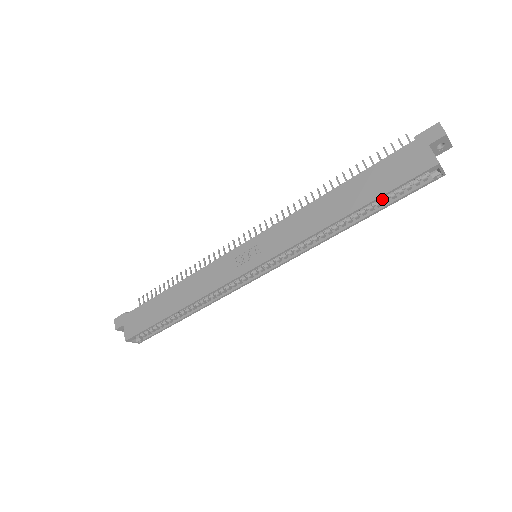
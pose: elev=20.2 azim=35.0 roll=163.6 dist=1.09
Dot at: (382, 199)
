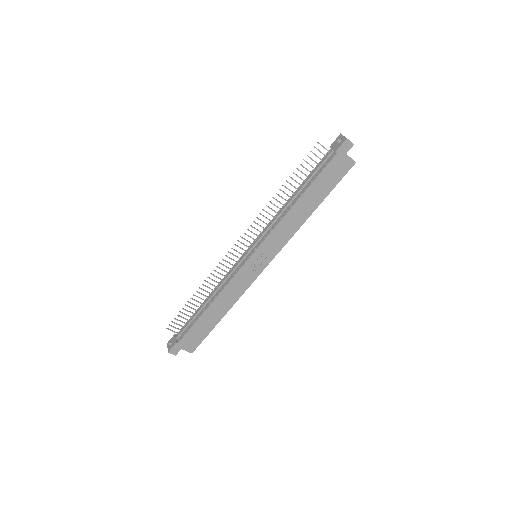
Dot at: occluded
